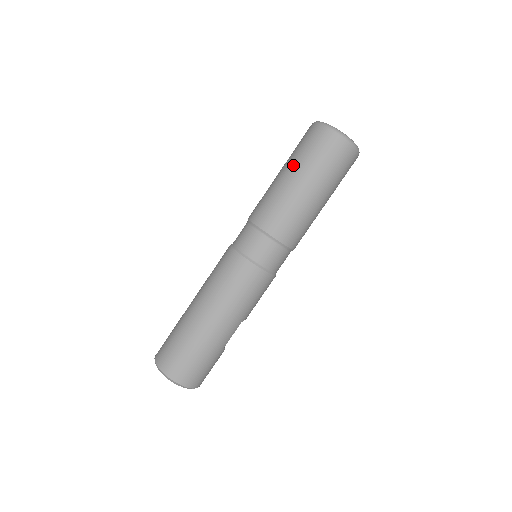
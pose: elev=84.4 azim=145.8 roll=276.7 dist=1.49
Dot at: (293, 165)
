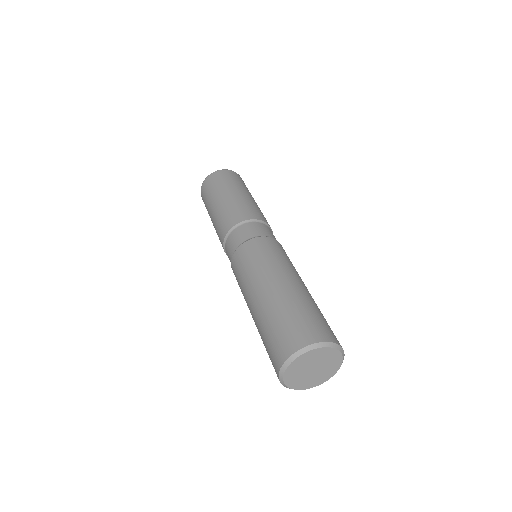
Dot at: (219, 193)
